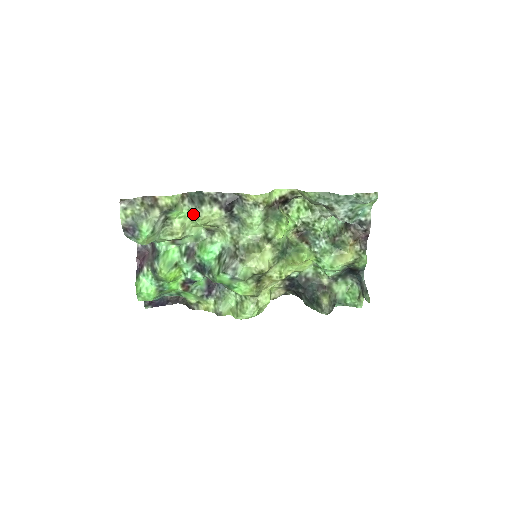
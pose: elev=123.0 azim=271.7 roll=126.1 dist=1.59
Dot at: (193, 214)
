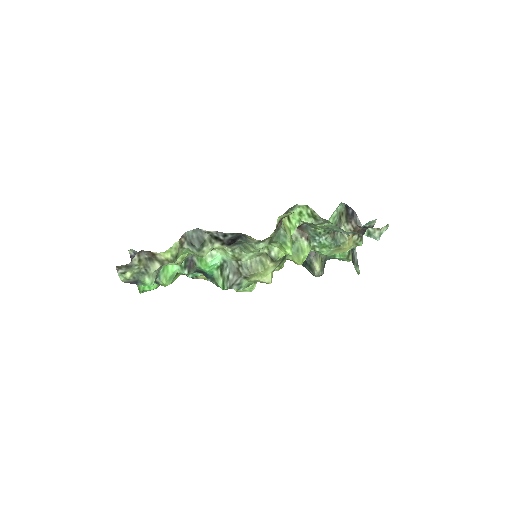
Dot at: (194, 254)
